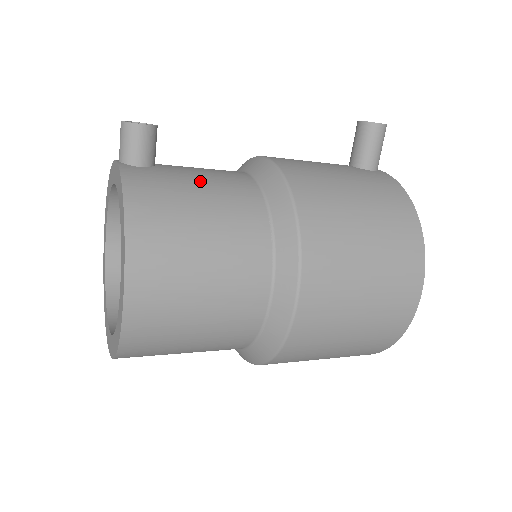
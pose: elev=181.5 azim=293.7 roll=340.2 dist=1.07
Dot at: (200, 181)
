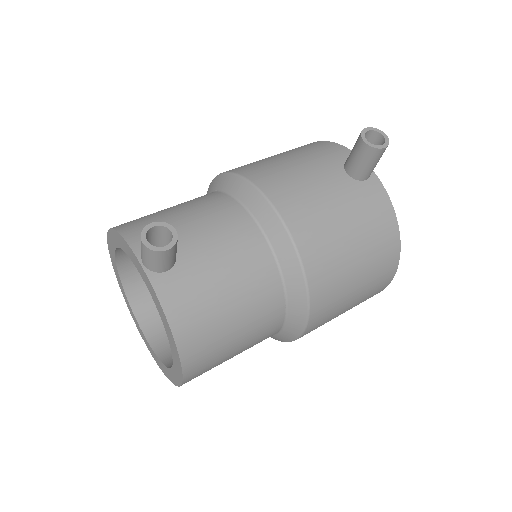
Dot at: (223, 270)
